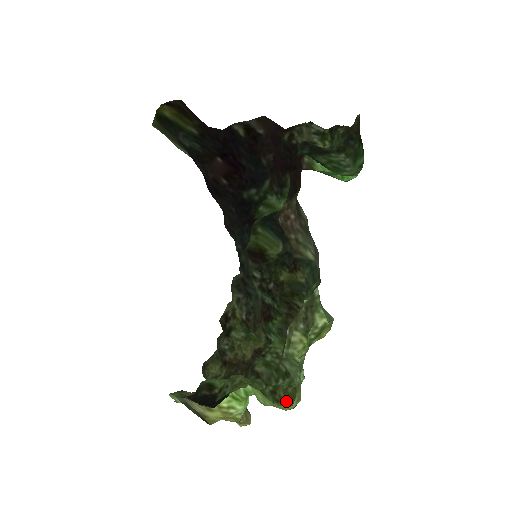
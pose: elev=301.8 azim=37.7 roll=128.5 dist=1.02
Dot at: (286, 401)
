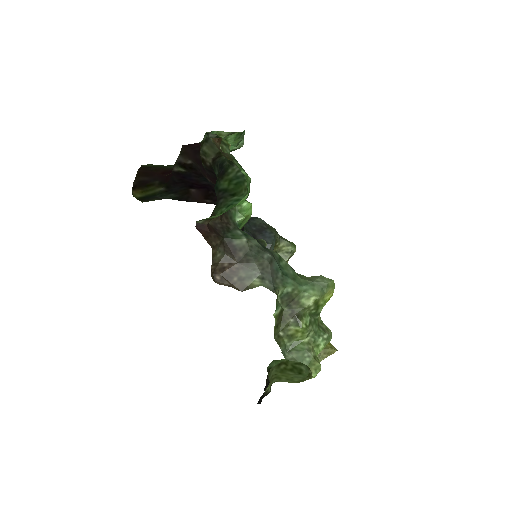
Dot at: occluded
